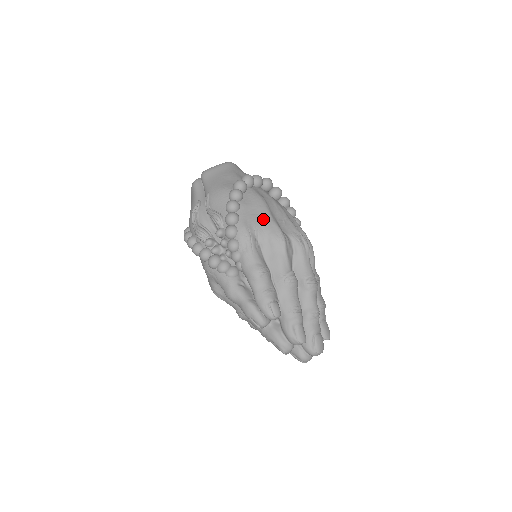
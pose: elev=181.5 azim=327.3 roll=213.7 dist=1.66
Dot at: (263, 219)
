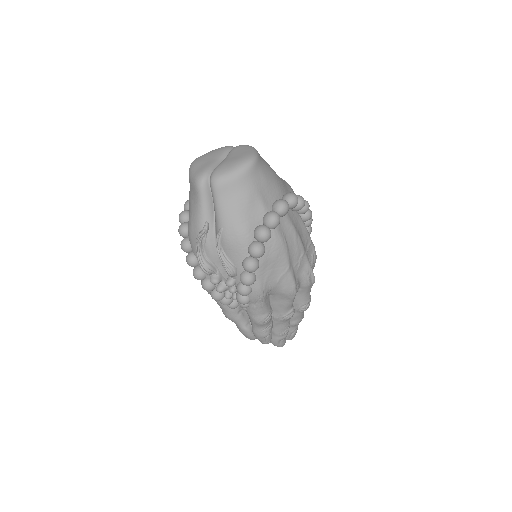
Dot at: (280, 274)
